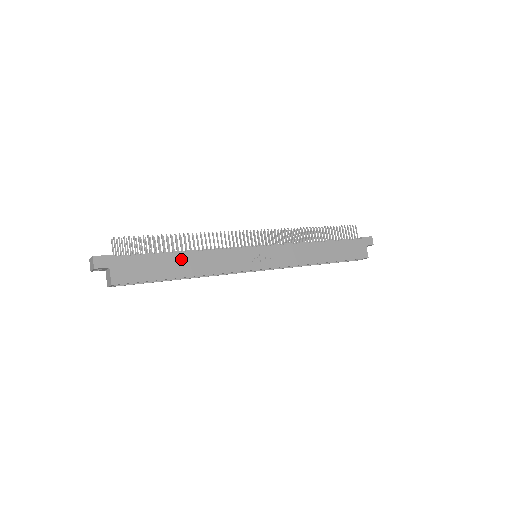
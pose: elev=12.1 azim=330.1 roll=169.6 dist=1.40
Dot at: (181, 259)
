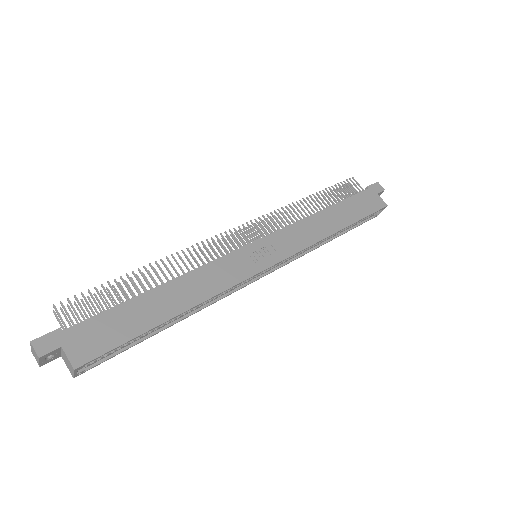
Dot at: (160, 296)
